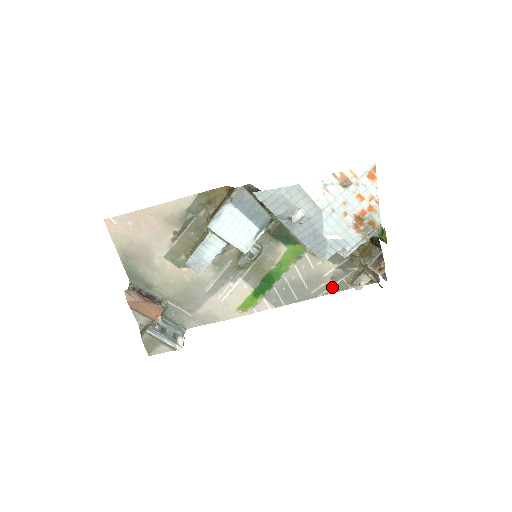
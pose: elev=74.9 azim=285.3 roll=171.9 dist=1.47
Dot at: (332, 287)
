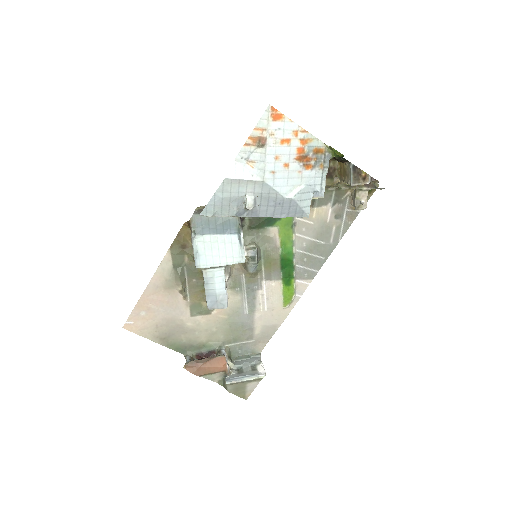
Dot at: (343, 224)
